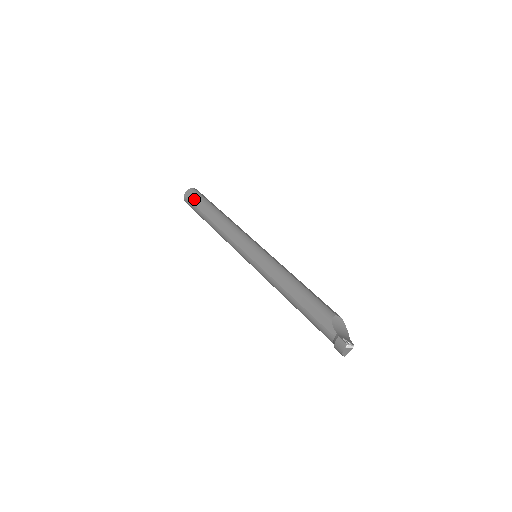
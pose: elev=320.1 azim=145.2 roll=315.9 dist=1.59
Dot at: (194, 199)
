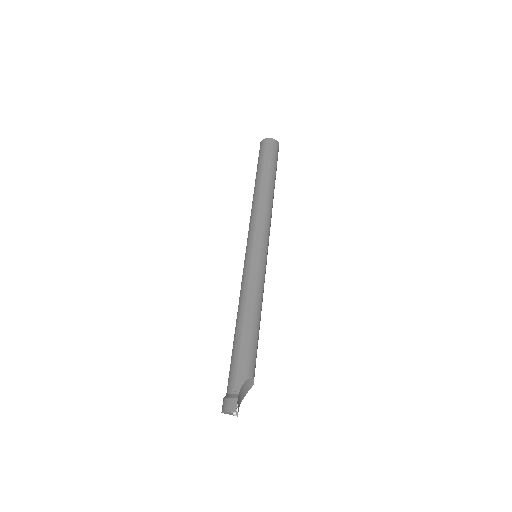
Dot at: (270, 152)
